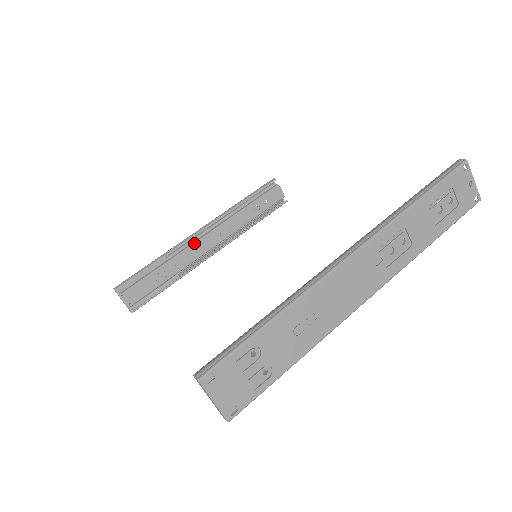
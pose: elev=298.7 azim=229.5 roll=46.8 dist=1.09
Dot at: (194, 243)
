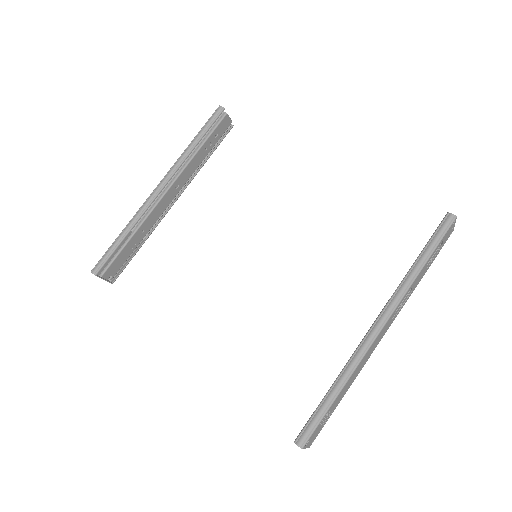
Dot at: (157, 204)
